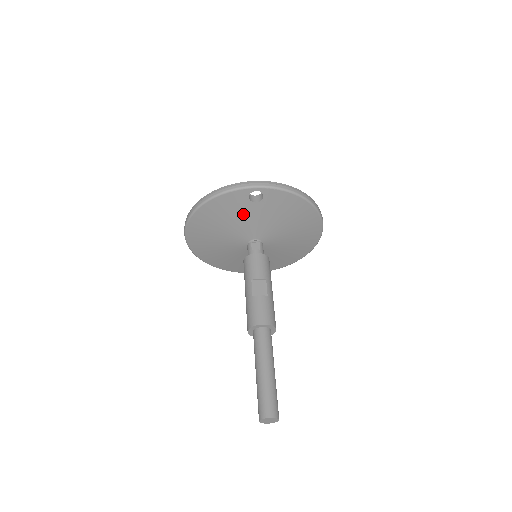
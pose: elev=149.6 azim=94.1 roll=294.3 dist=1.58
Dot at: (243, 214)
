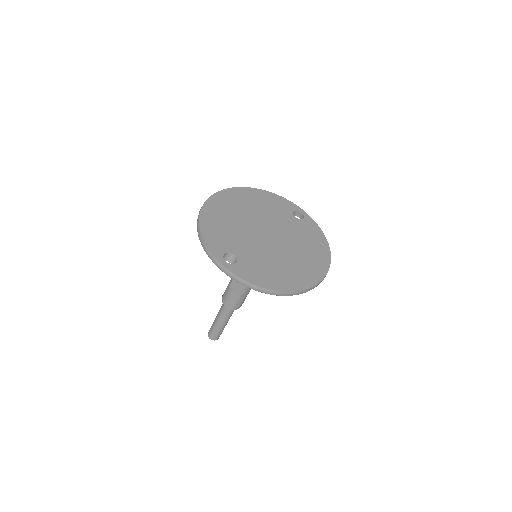
Dot at: occluded
